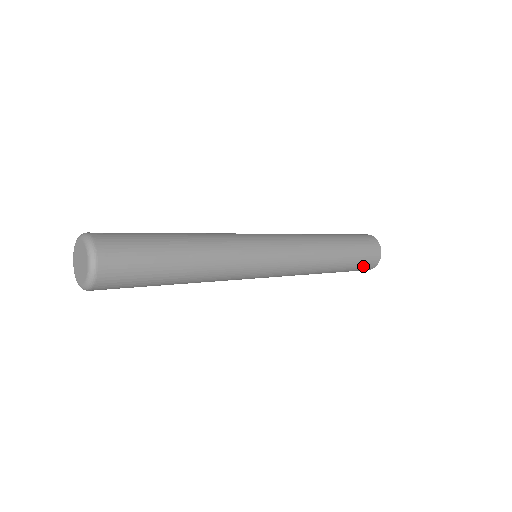
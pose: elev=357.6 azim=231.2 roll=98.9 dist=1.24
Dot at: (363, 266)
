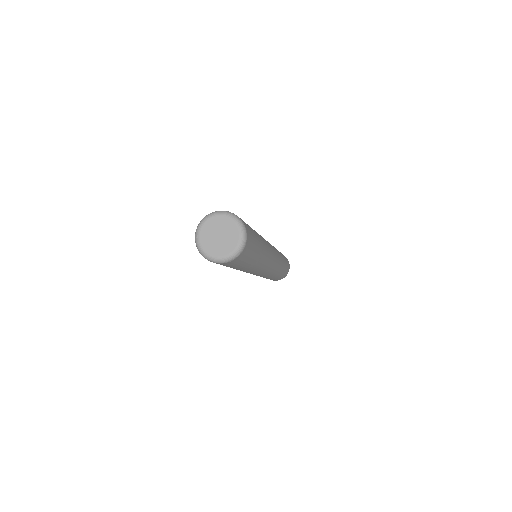
Dot at: occluded
